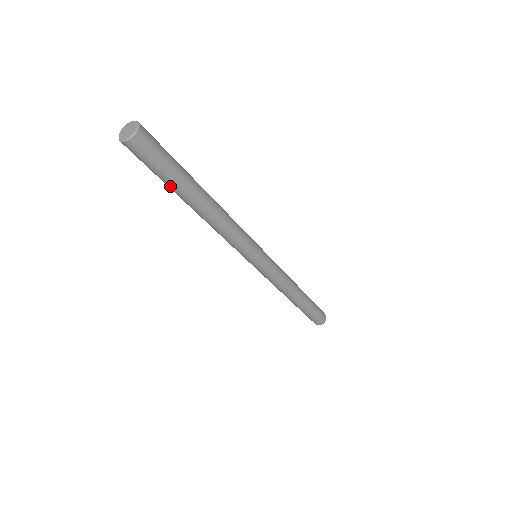
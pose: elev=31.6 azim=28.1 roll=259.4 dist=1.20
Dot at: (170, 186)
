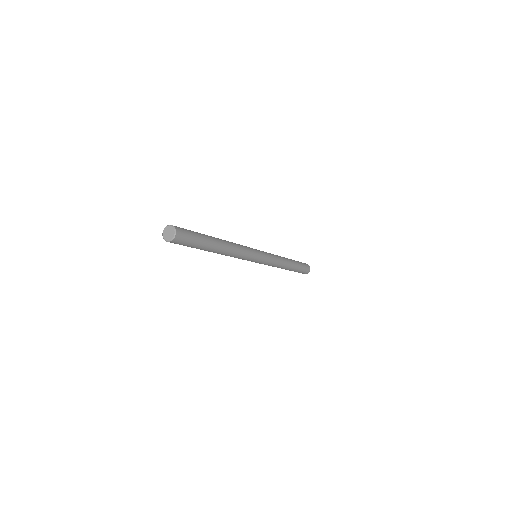
Dot at: occluded
